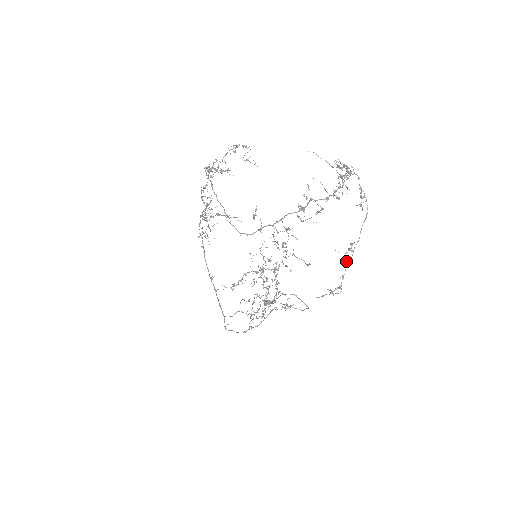
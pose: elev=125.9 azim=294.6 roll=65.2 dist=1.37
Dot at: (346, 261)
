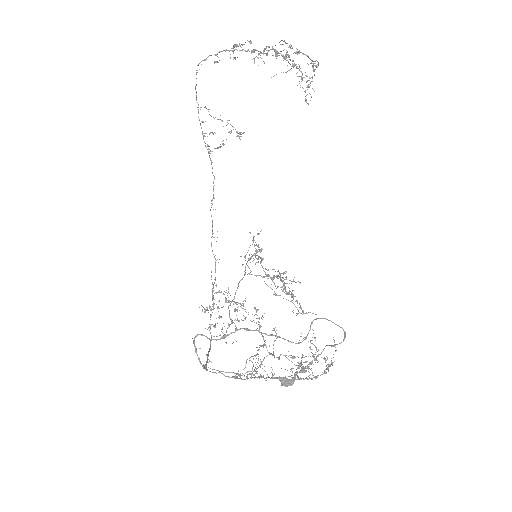
Dot at: (290, 48)
